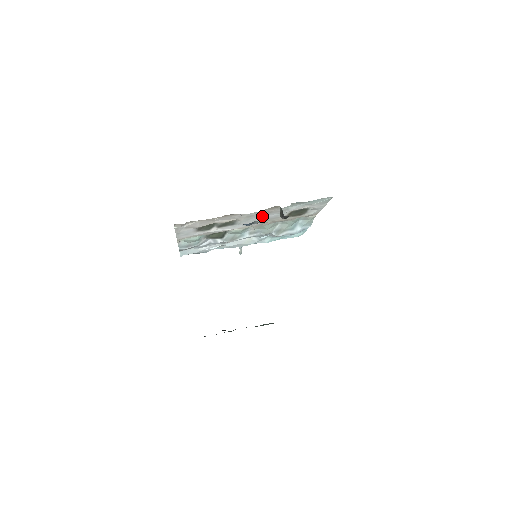
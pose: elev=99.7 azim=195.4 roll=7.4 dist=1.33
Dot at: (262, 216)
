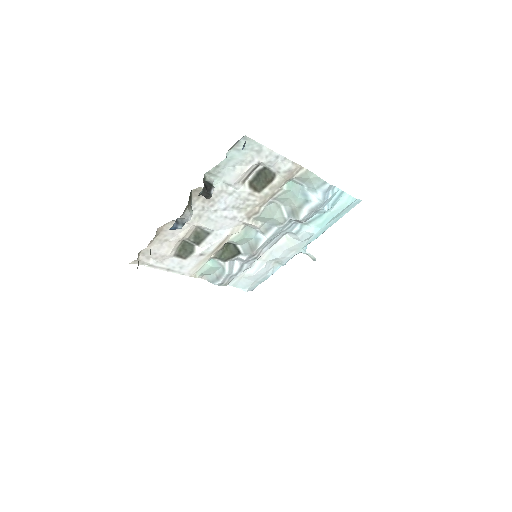
Dot at: (217, 208)
